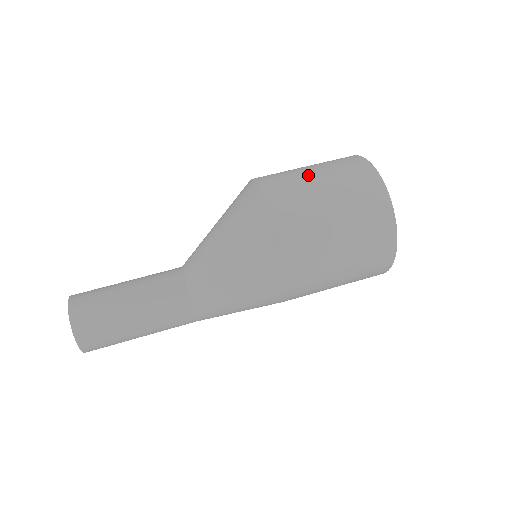
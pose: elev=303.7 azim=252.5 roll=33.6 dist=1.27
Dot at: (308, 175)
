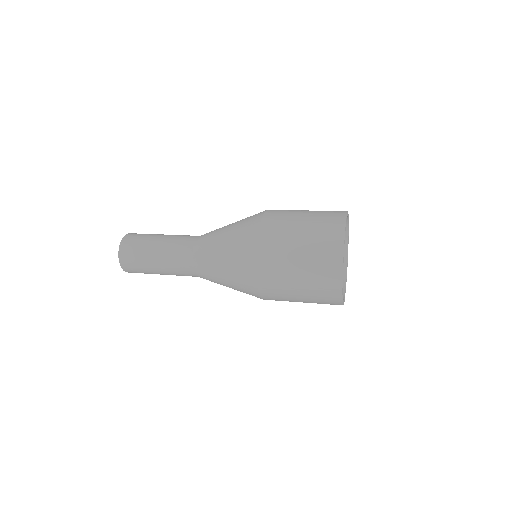
Dot at: occluded
